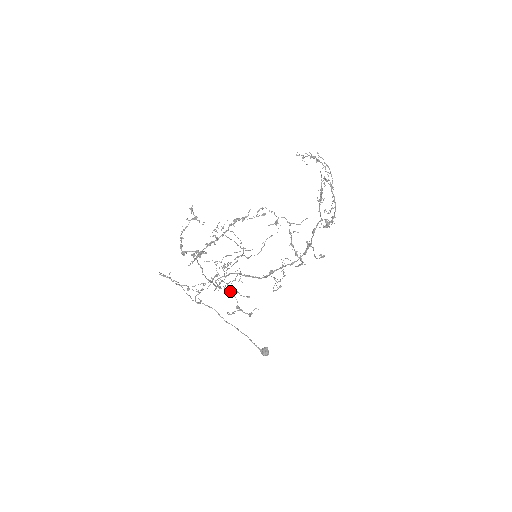
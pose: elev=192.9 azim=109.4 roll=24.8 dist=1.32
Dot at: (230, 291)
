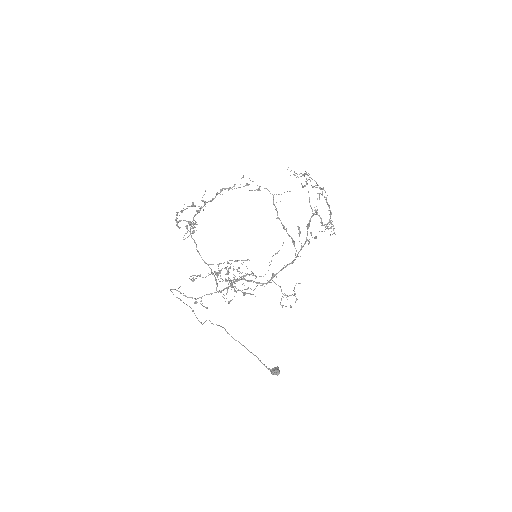
Dot at: occluded
